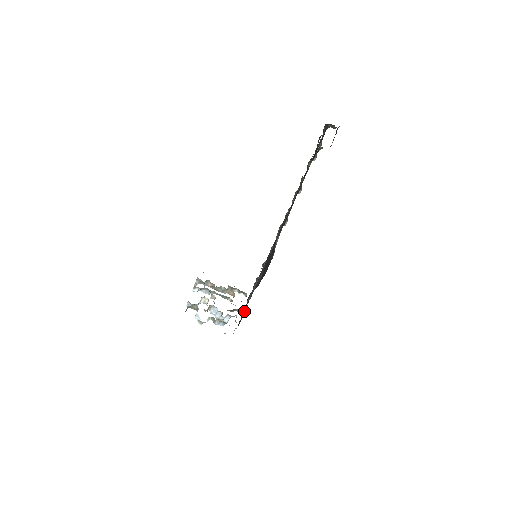
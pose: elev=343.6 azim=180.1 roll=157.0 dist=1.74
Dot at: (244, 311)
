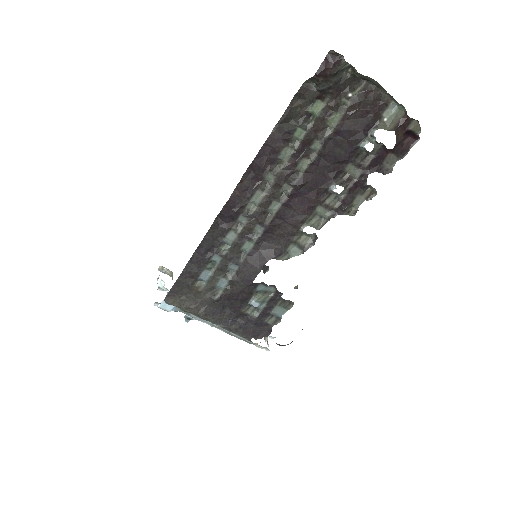
Dot at: (198, 303)
